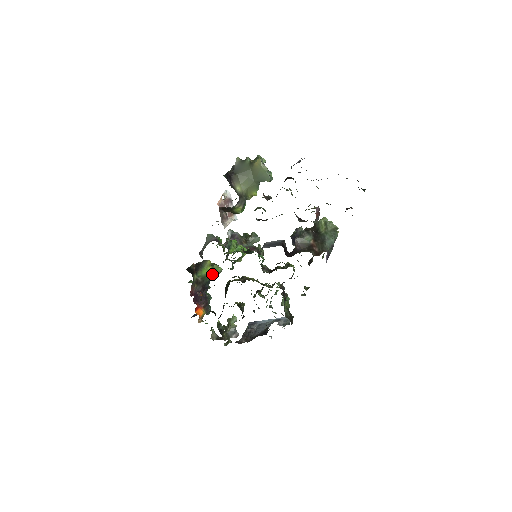
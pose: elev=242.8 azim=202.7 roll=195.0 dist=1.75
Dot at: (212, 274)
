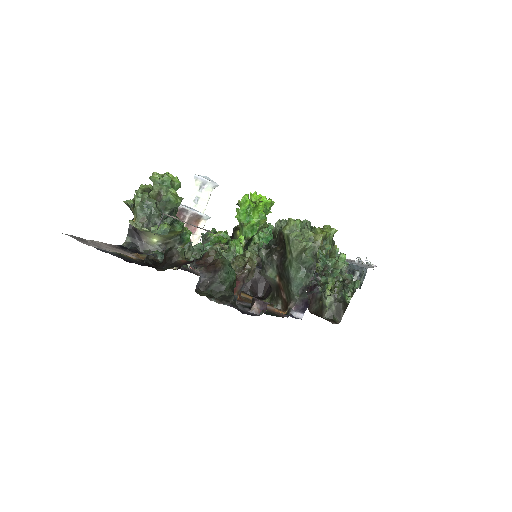
Dot at: occluded
